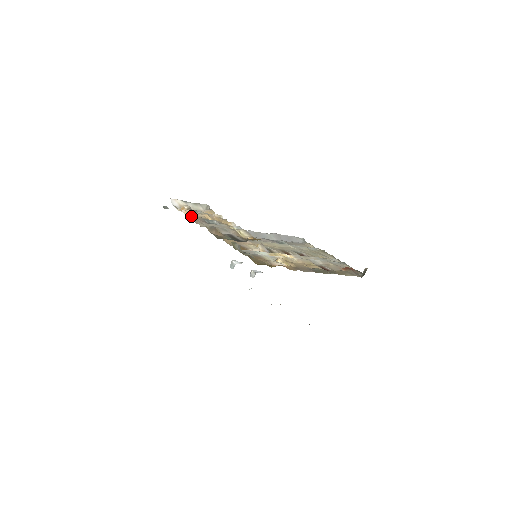
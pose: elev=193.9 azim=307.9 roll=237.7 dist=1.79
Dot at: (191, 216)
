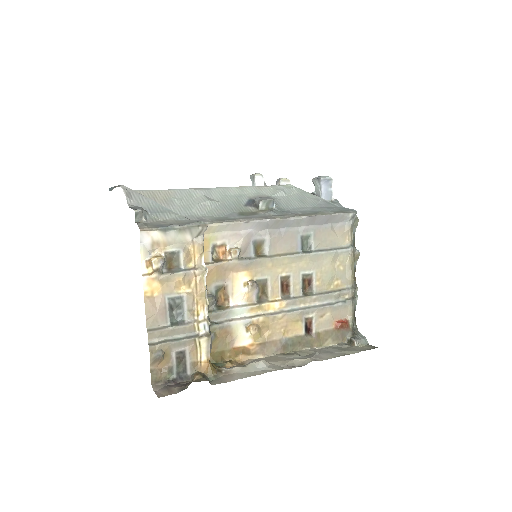
Dot at: (153, 291)
